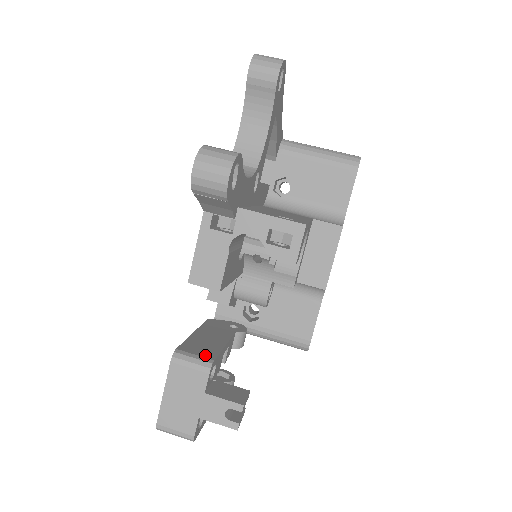
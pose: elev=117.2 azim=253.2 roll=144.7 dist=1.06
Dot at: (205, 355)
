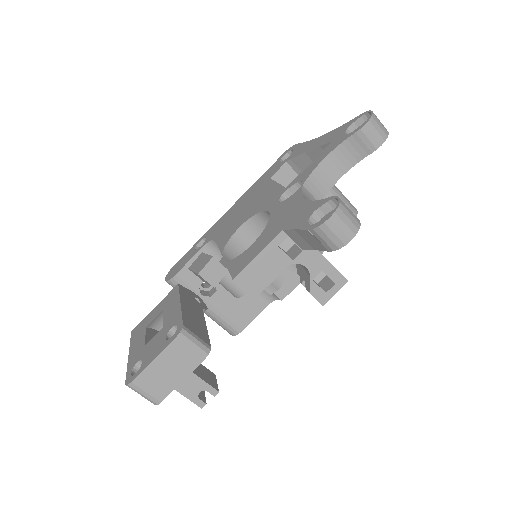
Dot at: (203, 338)
